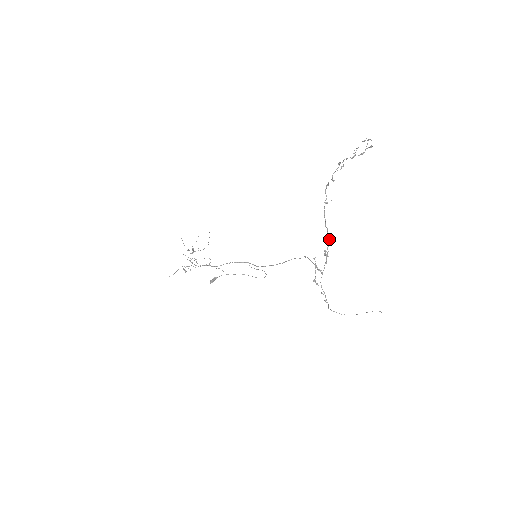
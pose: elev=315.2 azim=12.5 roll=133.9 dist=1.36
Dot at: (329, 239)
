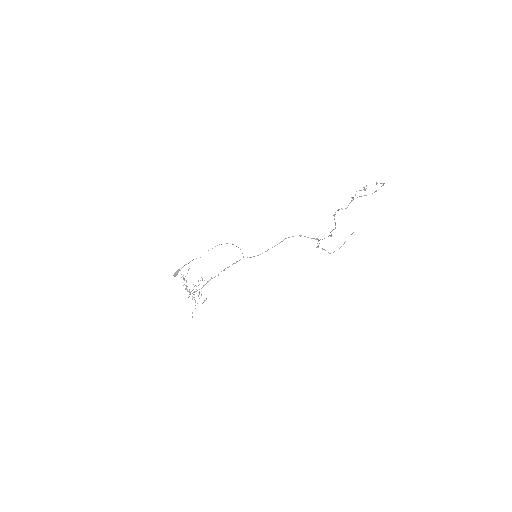
Dot at: occluded
